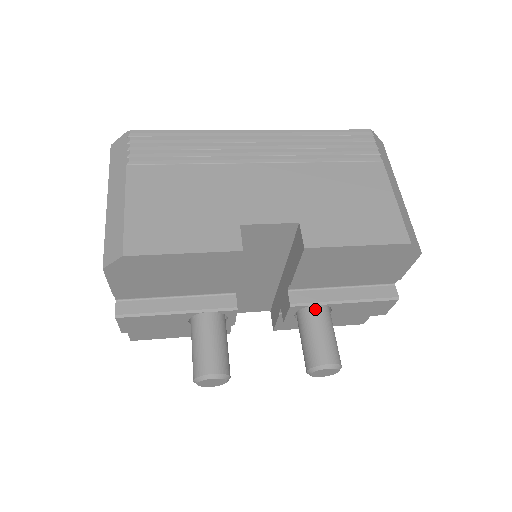
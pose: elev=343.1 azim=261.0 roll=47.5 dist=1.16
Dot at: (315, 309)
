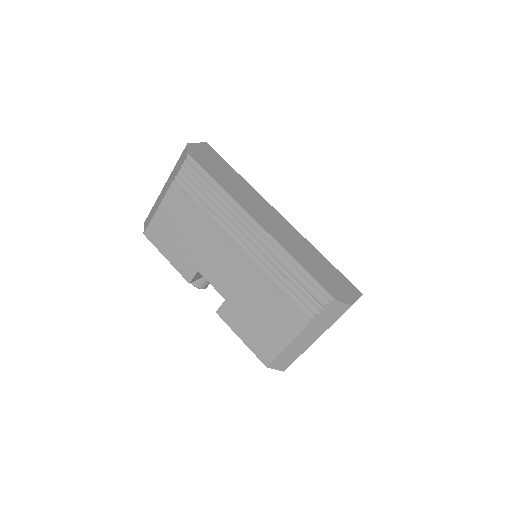
Dot at: occluded
